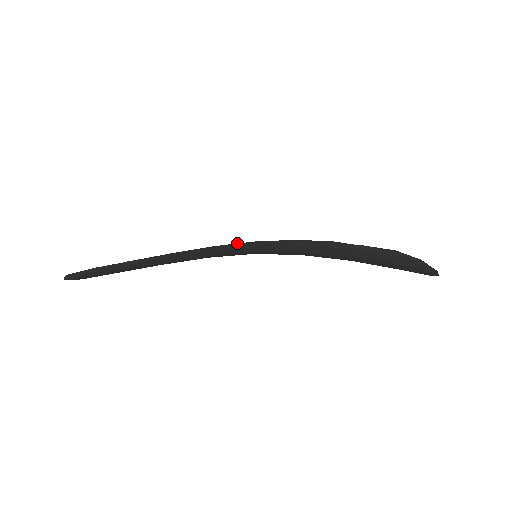
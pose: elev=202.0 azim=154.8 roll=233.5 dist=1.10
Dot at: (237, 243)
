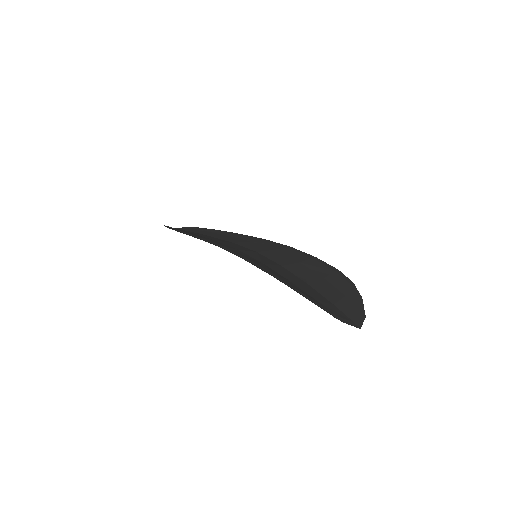
Dot at: (279, 243)
